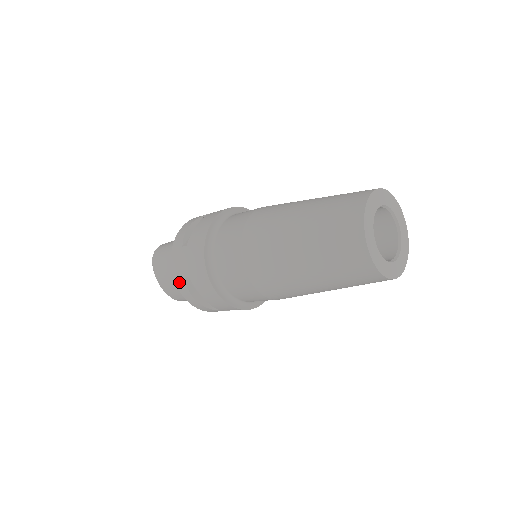
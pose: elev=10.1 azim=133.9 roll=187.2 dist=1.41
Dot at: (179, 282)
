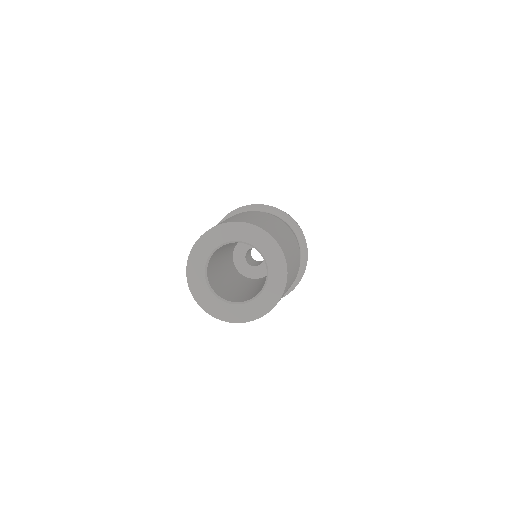
Dot at: occluded
